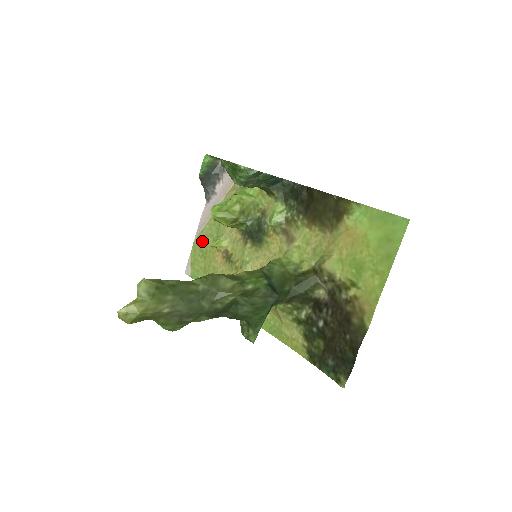
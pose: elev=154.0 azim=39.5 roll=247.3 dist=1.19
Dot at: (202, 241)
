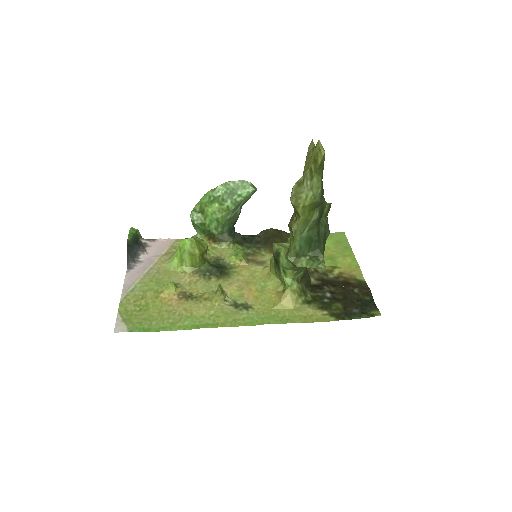
Dot at: (136, 297)
